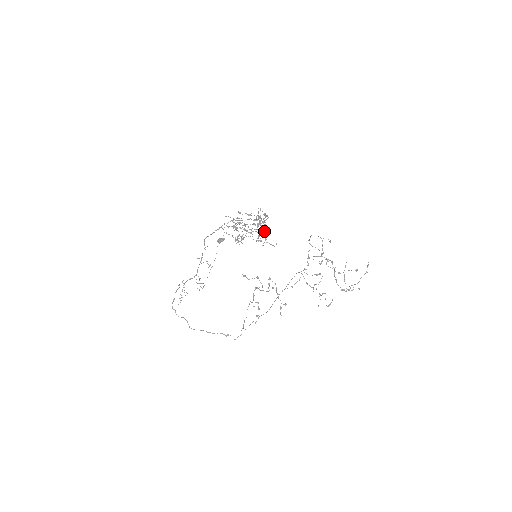
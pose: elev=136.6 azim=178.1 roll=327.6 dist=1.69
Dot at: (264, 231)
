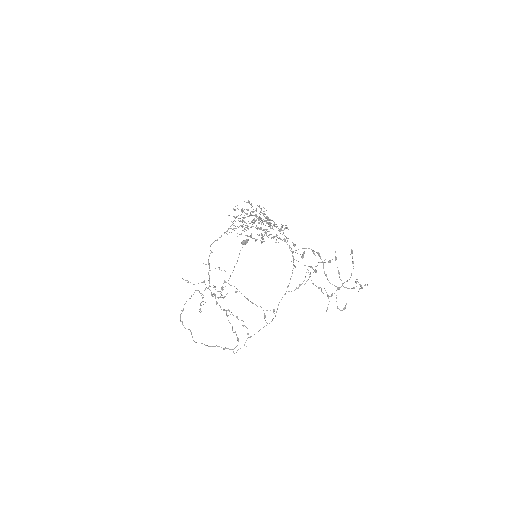
Dot at: (269, 226)
